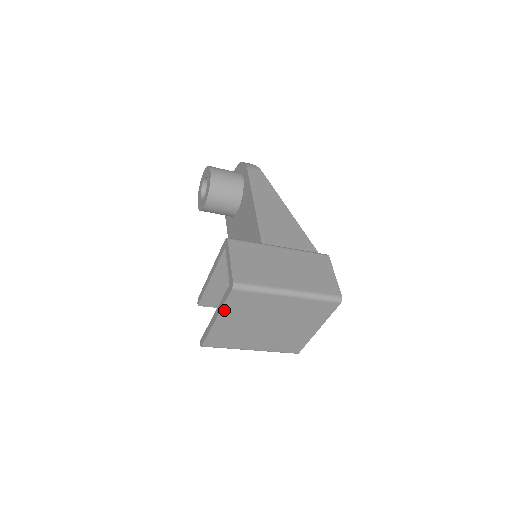
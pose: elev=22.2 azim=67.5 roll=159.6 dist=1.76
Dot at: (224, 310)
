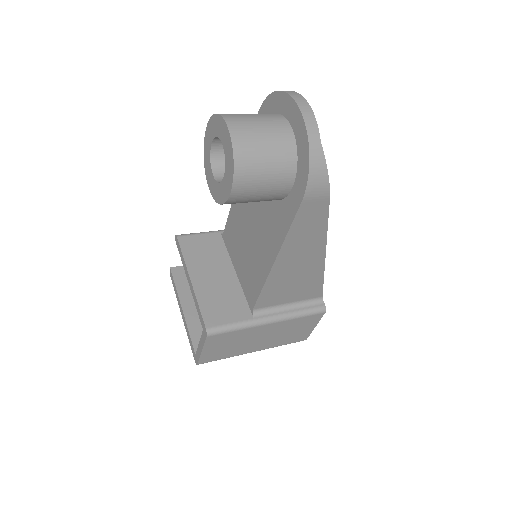
Dot at: occluded
